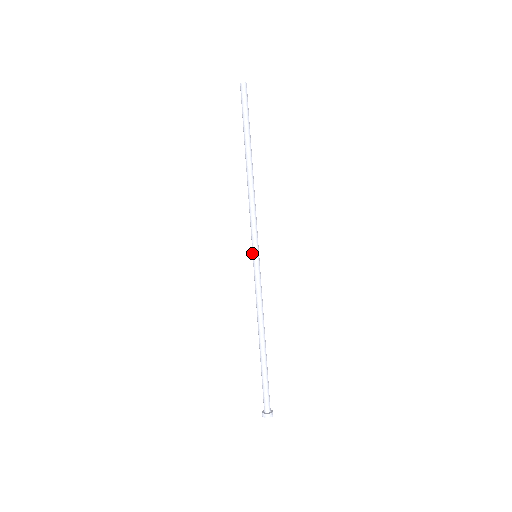
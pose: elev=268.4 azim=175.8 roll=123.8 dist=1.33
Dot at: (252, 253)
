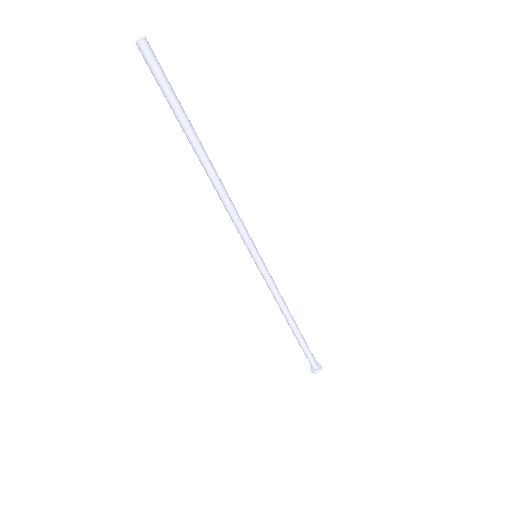
Dot at: (251, 253)
